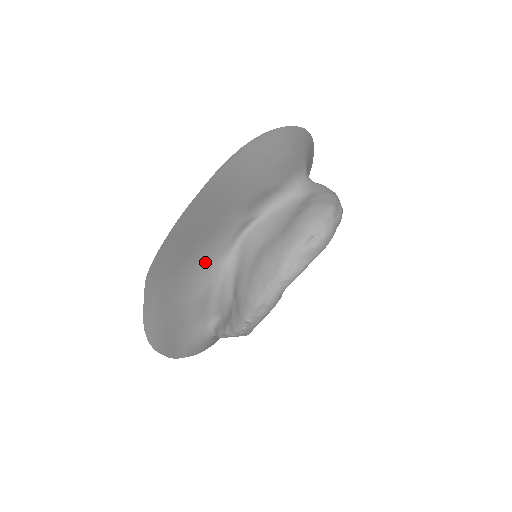
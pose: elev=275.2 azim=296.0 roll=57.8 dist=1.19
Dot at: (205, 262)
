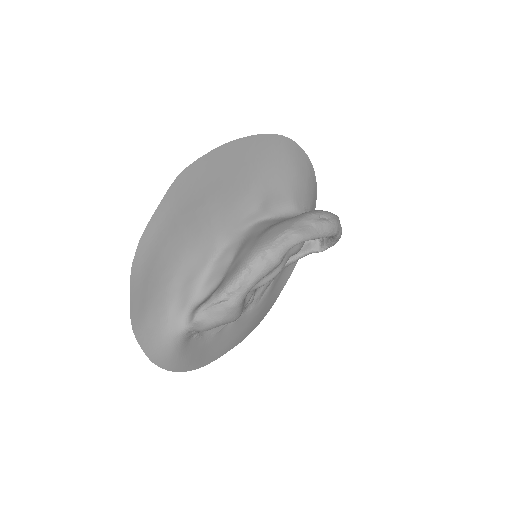
Dot at: (217, 223)
